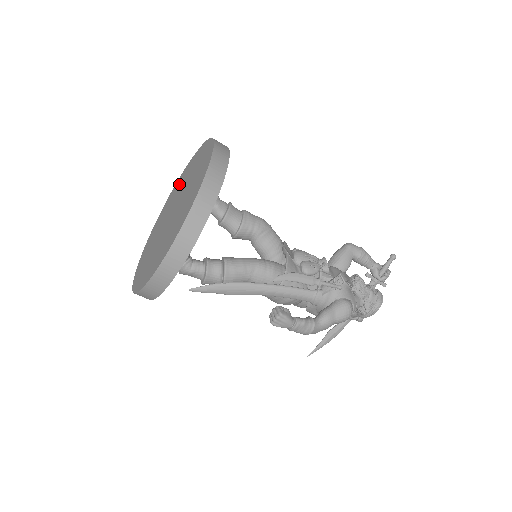
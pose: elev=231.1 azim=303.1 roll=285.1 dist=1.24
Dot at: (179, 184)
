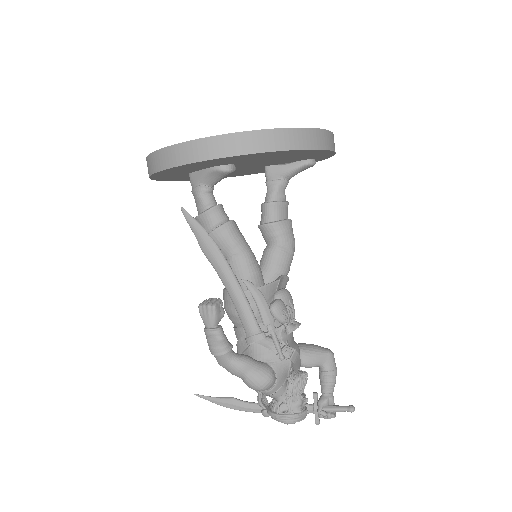
Dot at: occluded
